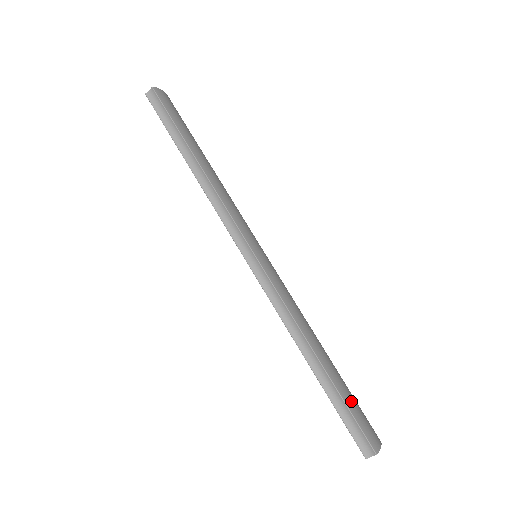
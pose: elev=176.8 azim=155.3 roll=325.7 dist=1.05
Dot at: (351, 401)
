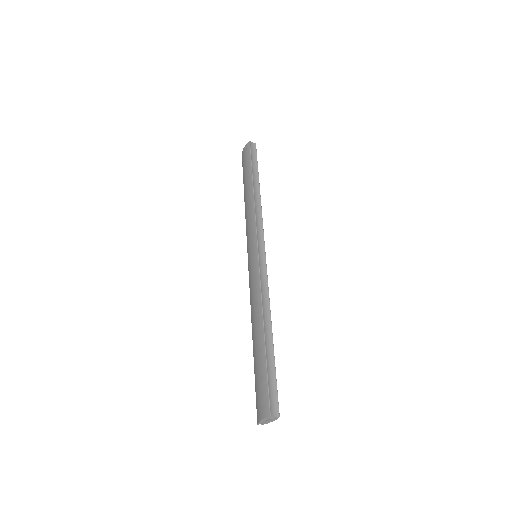
Dot at: occluded
